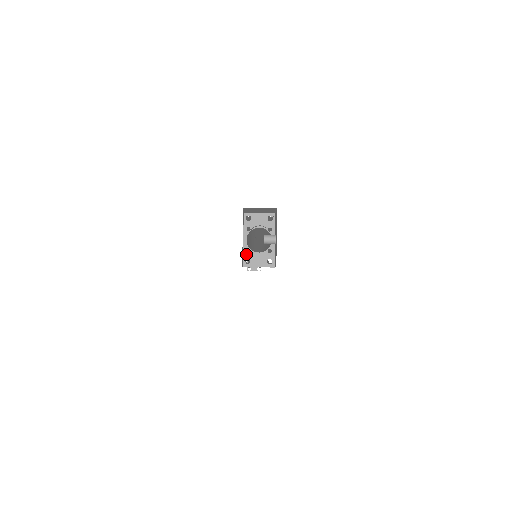
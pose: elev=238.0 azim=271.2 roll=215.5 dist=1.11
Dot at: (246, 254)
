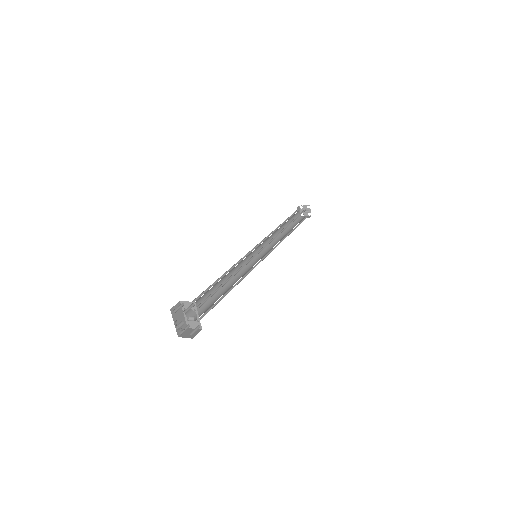
Dot at: (187, 322)
